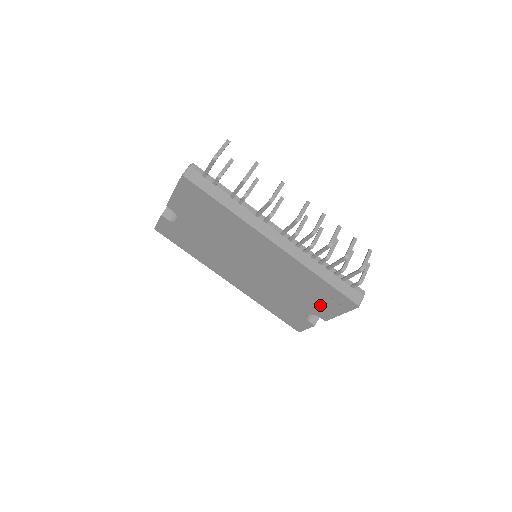
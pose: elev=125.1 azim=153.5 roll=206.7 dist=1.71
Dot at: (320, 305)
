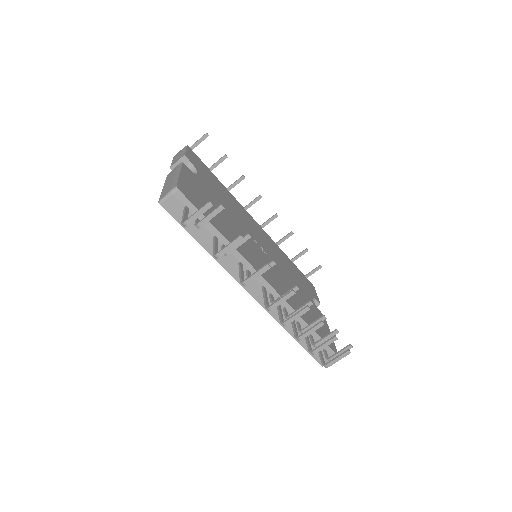
Dot at: occluded
